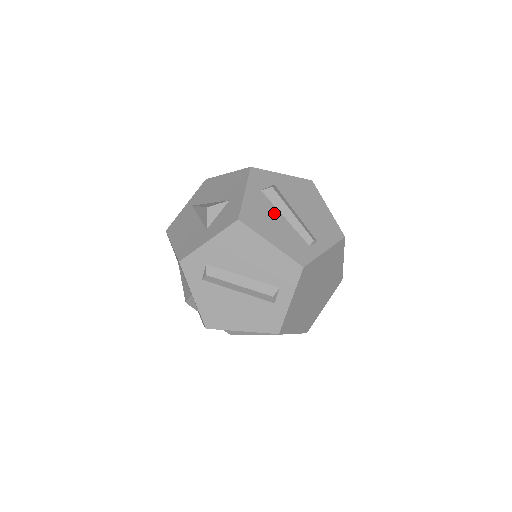
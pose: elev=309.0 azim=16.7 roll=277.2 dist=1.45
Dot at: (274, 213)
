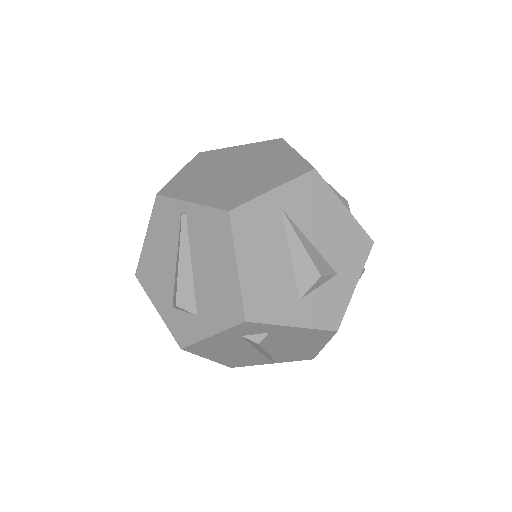
Dot at: occluded
